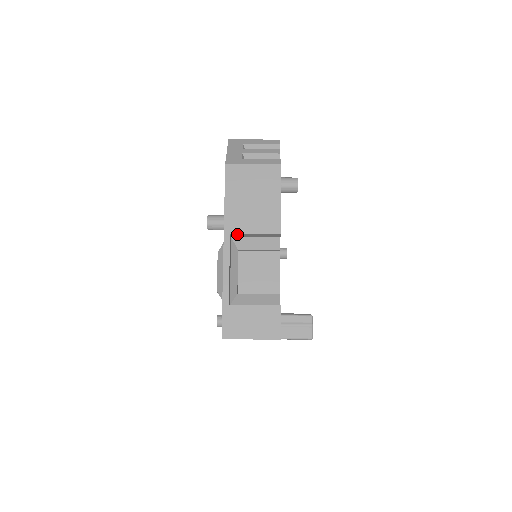
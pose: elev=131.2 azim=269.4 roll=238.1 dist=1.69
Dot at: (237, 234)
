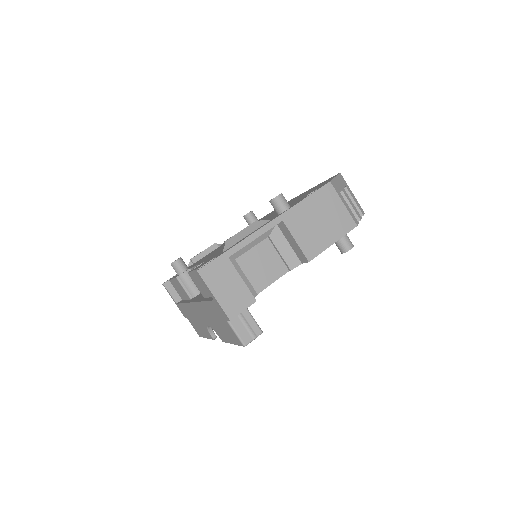
Dot at: (285, 226)
